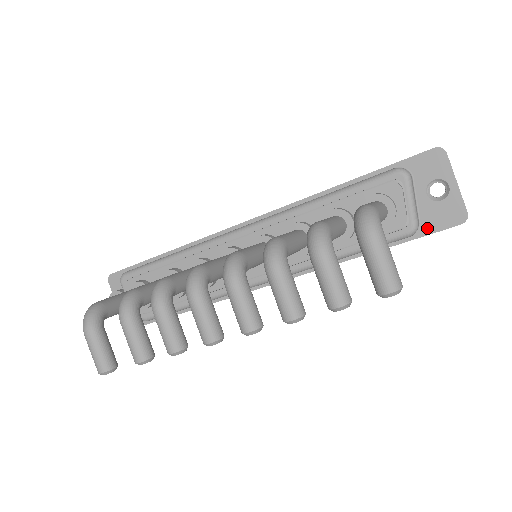
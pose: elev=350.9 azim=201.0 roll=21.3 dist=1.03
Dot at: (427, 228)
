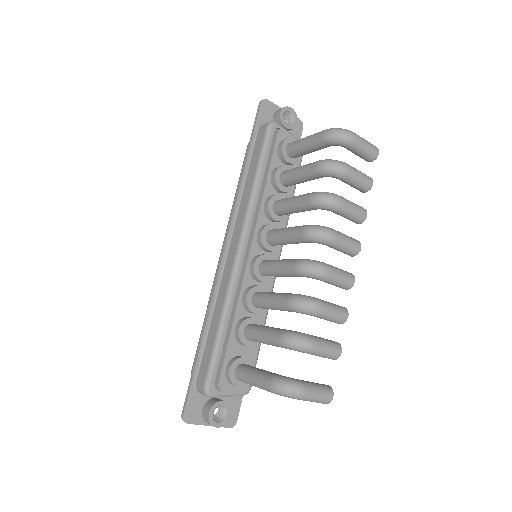
Dot at: occluded
